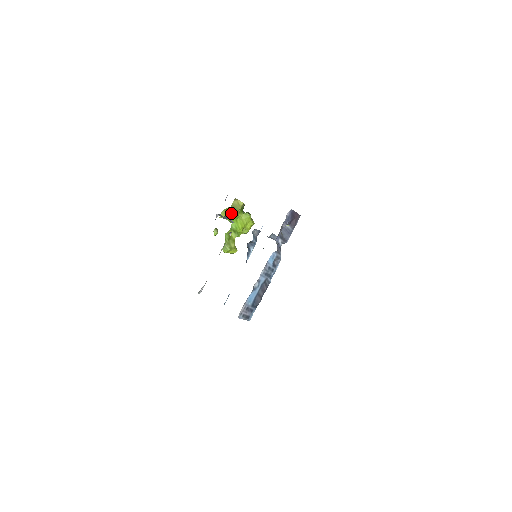
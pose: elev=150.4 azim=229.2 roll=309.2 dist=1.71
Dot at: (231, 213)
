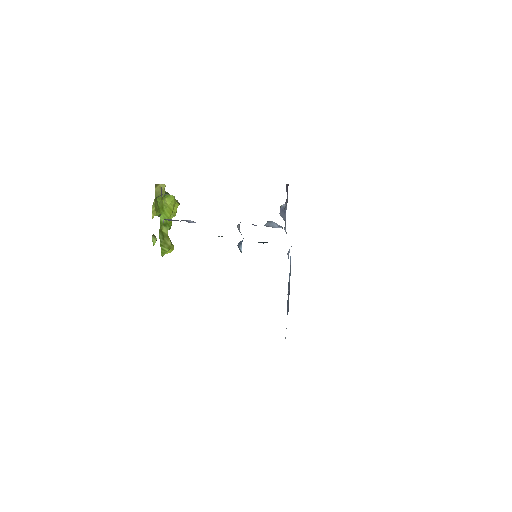
Dot at: (157, 205)
